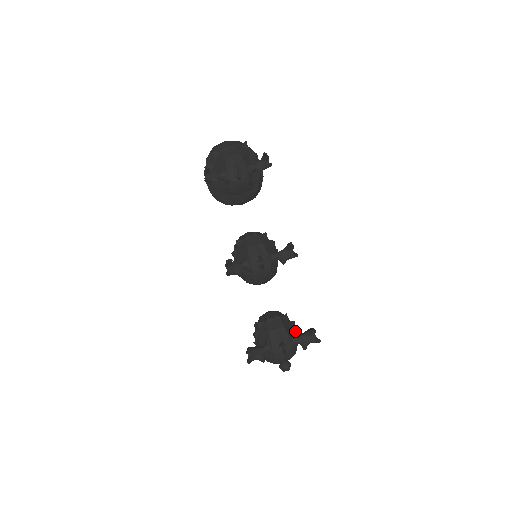
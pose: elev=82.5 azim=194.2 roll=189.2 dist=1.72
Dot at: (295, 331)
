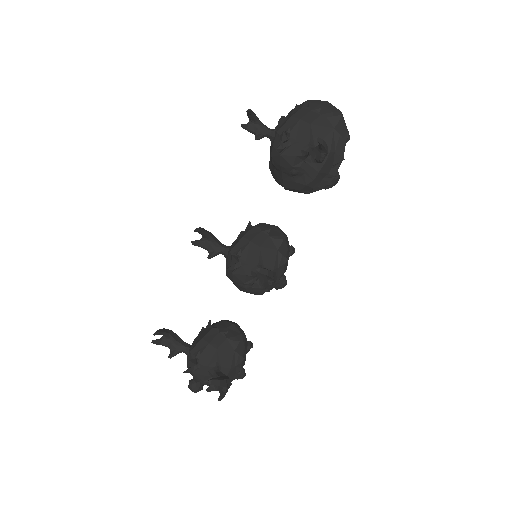
Dot at: (230, 366)
